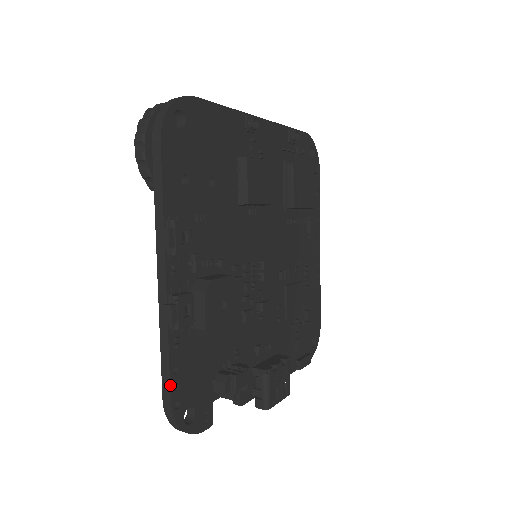
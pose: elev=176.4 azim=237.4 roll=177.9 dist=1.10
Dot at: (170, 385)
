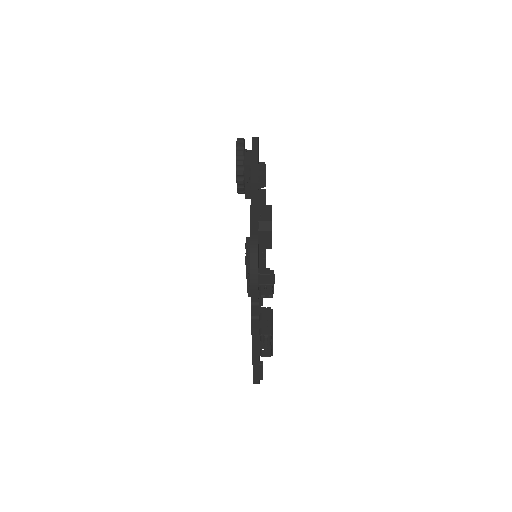
Dot at: occluded
